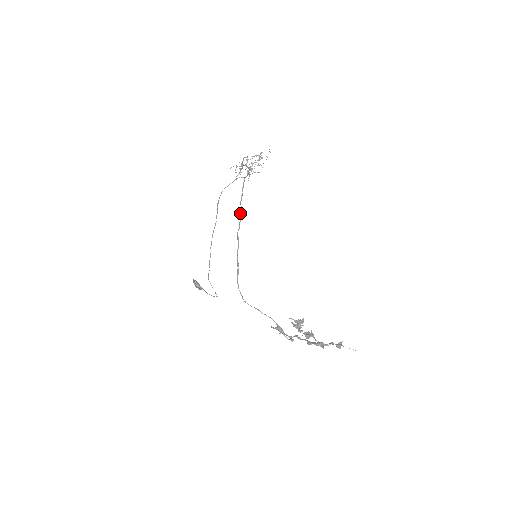
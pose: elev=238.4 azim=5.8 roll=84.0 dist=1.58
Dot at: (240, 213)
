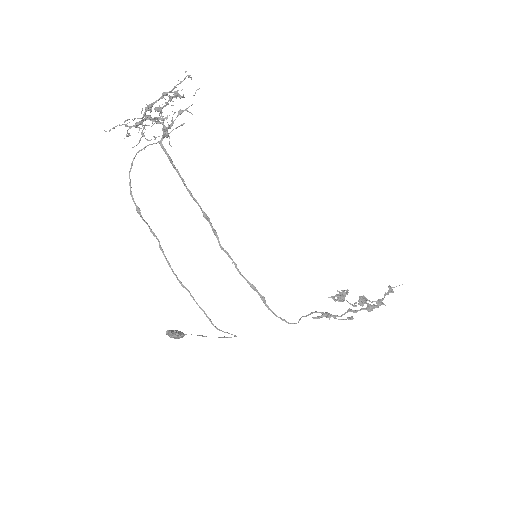
Dot at: (204, 213)
